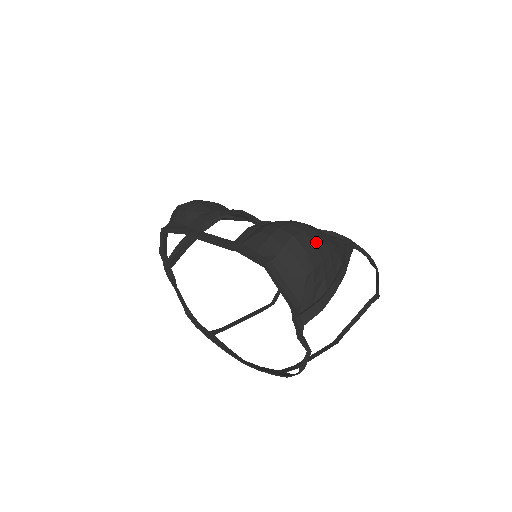
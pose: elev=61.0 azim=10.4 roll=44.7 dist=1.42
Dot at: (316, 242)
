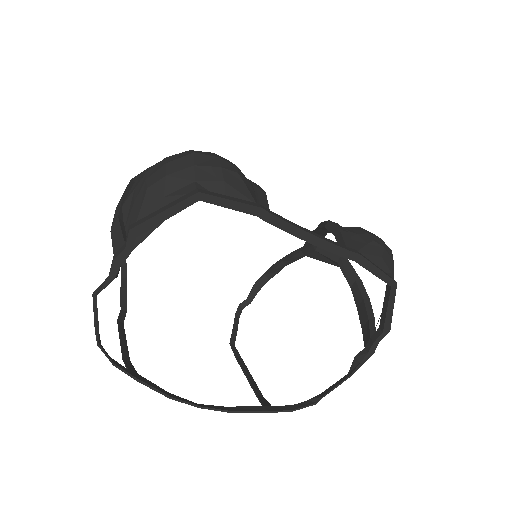
Dot at: occluded
